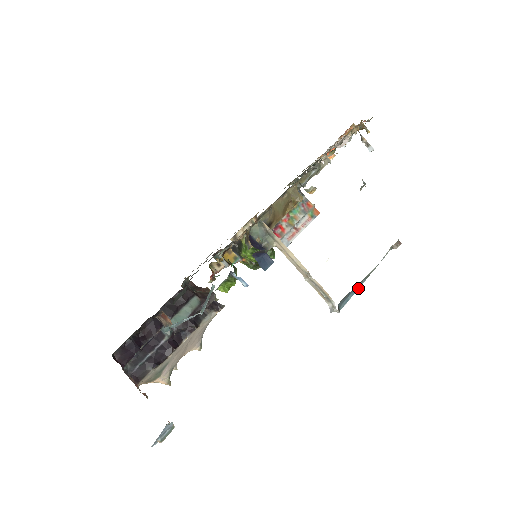
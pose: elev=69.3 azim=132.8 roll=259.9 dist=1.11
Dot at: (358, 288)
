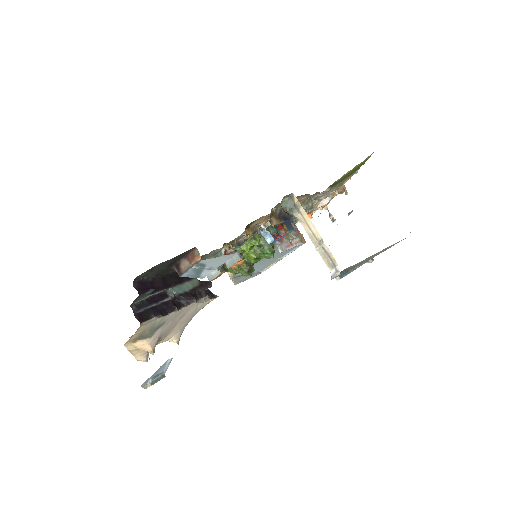
Dot at: (349, 273)
